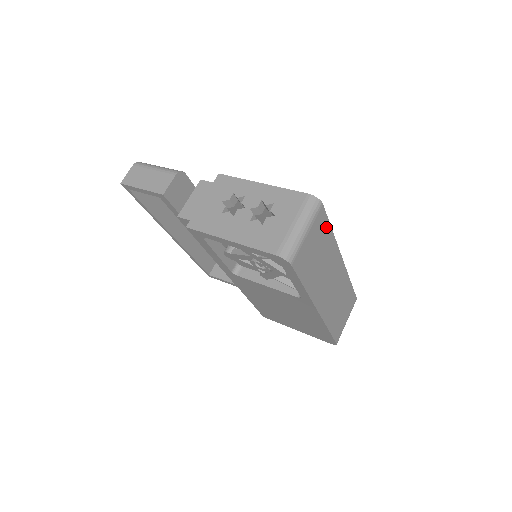
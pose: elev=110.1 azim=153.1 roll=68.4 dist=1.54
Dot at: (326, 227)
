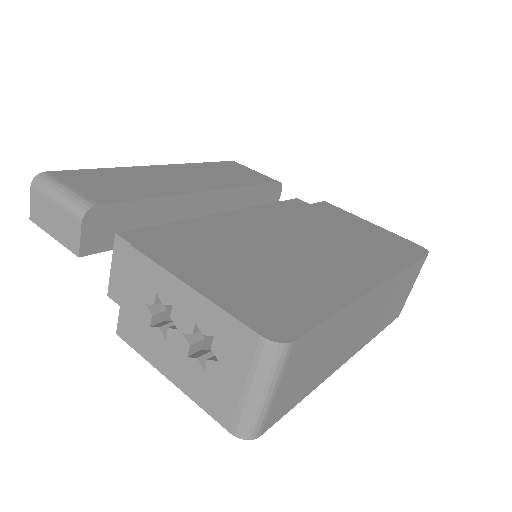
Dot at: (319, 331)
